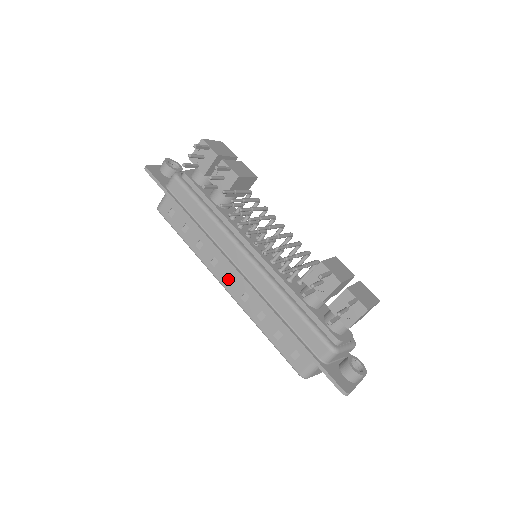
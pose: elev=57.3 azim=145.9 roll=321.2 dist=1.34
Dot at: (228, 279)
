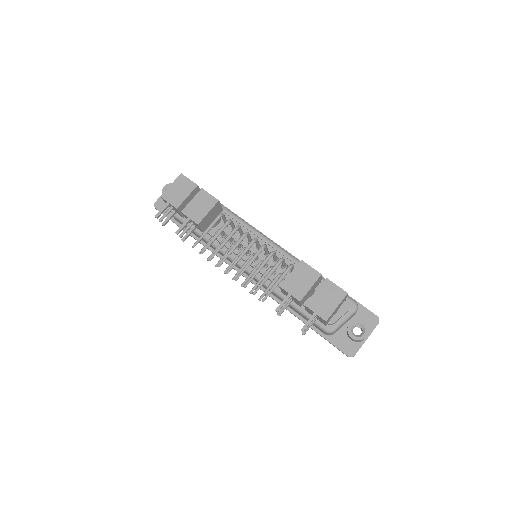
Dot at: occluded
